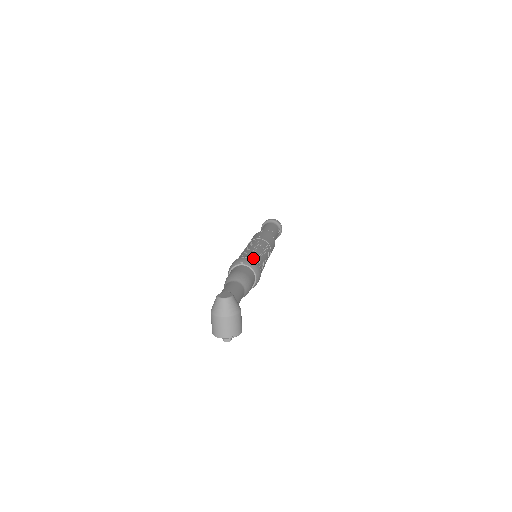
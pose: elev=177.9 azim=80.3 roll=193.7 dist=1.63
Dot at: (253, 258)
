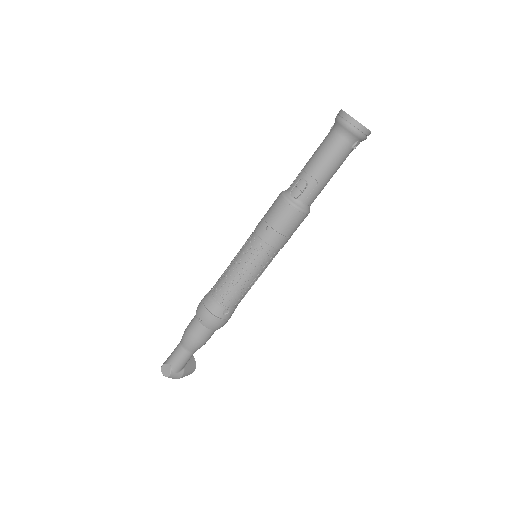
Dot at: (217, 311)
